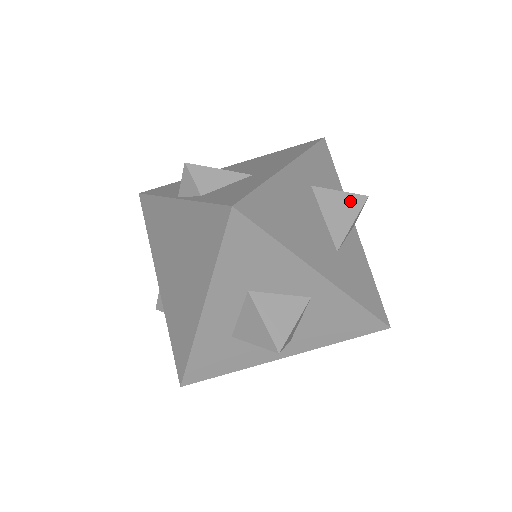
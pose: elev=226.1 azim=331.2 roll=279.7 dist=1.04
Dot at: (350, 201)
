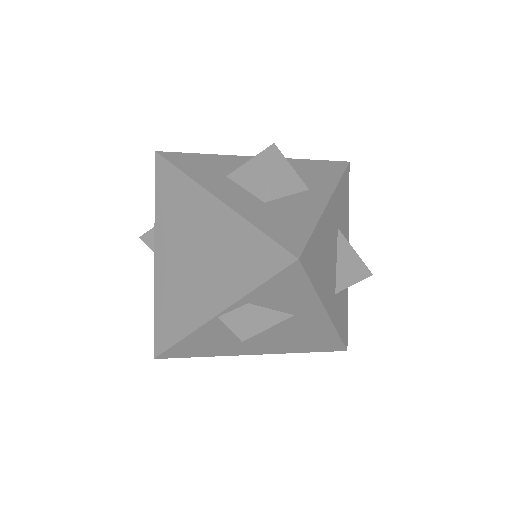
Dot at: occluded
